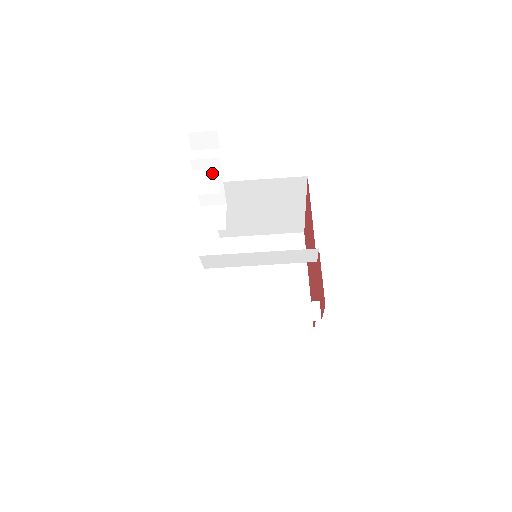
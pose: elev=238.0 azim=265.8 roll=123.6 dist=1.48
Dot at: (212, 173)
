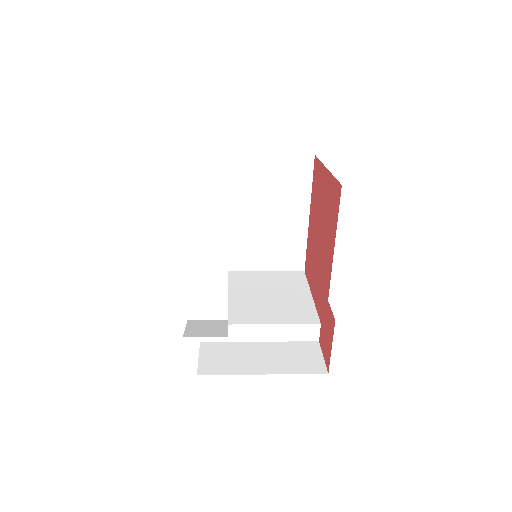
Dot at: (216, 278)
